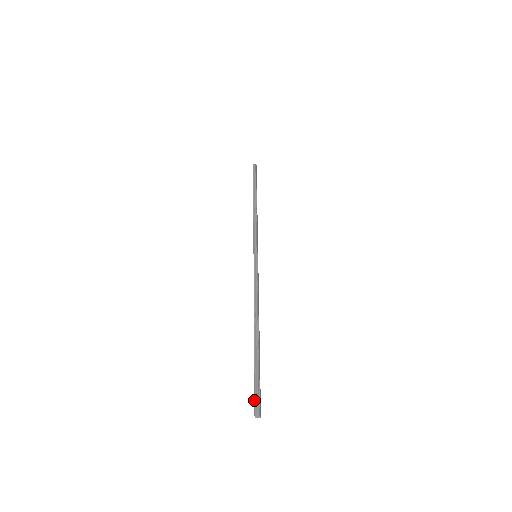
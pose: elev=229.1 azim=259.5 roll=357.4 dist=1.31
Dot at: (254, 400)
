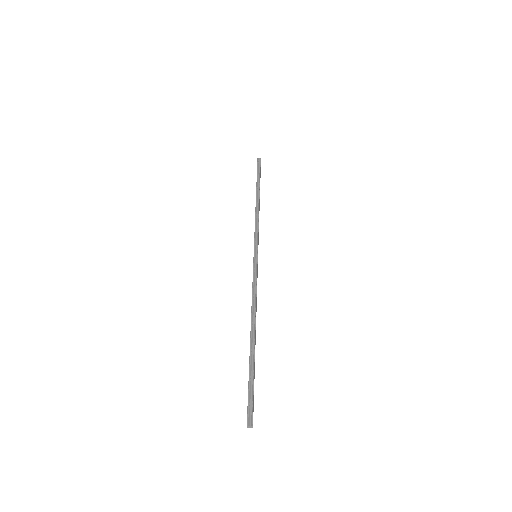
Dot at: (247, 409)
